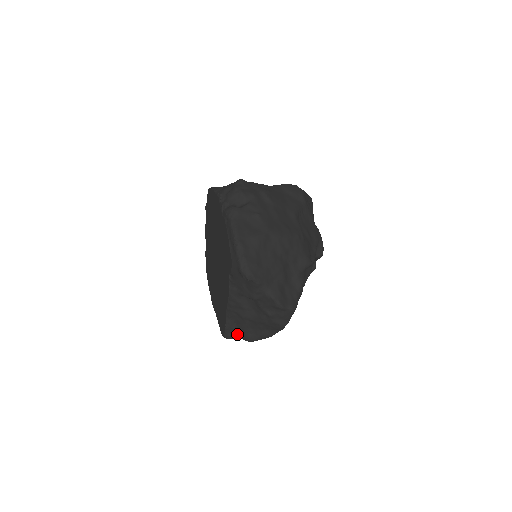
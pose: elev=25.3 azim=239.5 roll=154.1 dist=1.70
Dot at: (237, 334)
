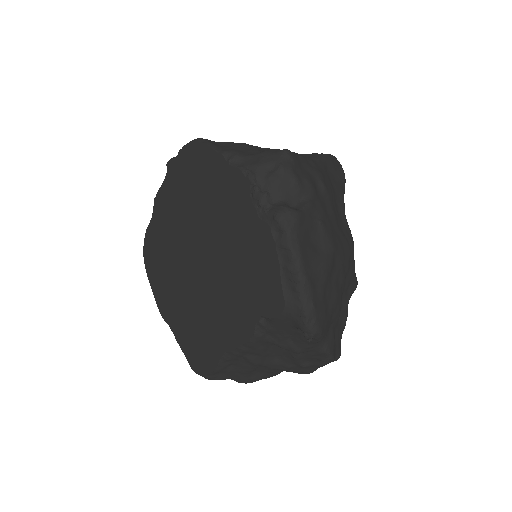
Dot at: (227, 375)
